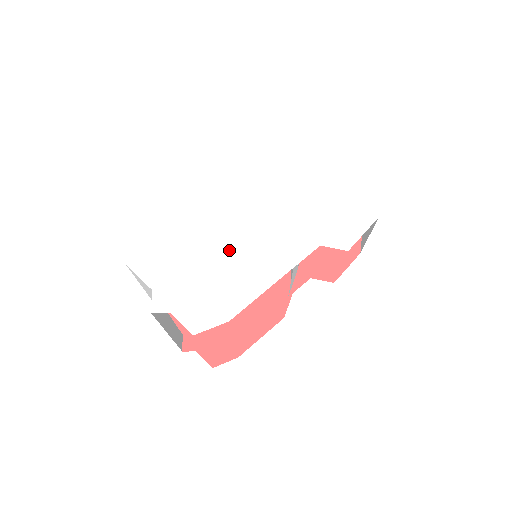
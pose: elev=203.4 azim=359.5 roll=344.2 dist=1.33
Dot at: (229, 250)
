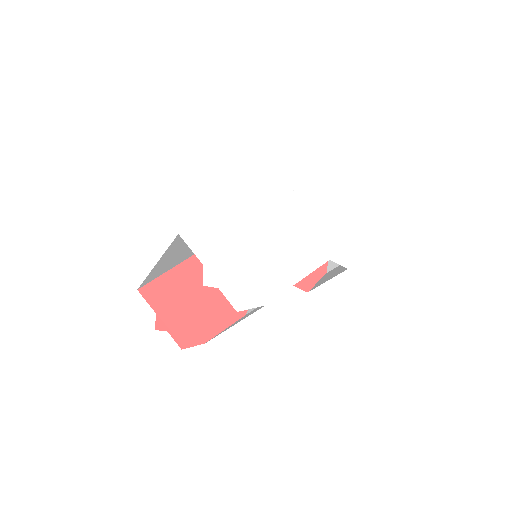
Dot at: (265, 246)
